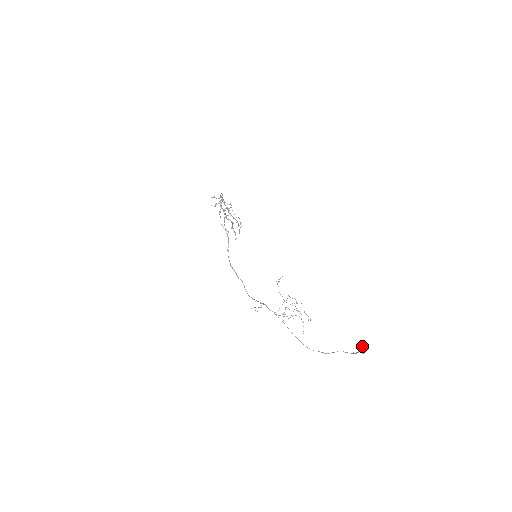
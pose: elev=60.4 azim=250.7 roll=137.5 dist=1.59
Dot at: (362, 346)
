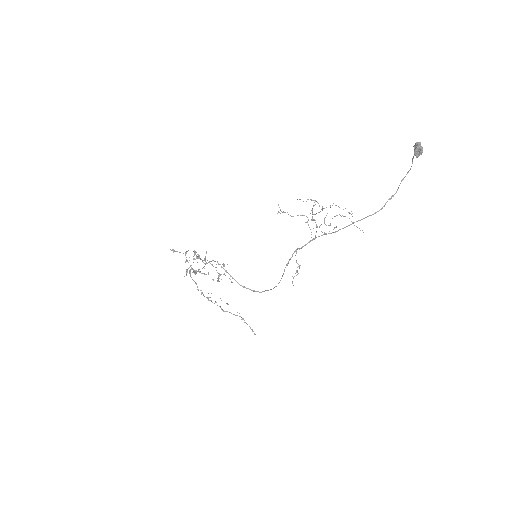
Dot at: occluded
